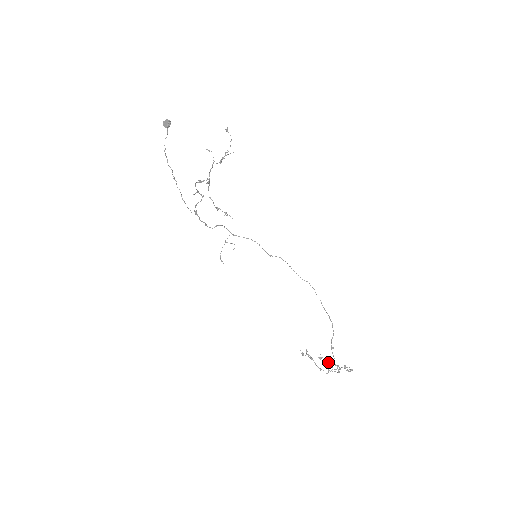
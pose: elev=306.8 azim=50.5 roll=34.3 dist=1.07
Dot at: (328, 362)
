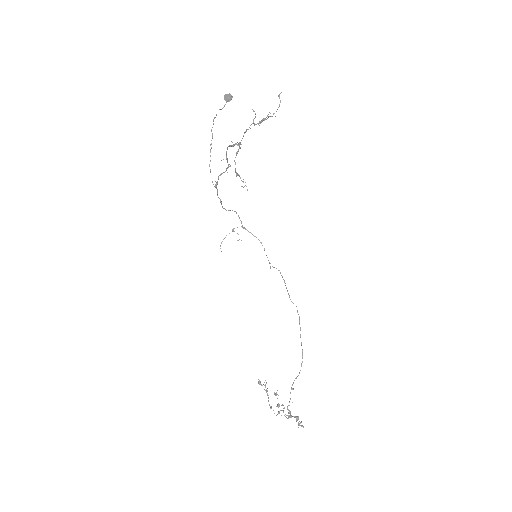
Dot at: (282, 405)
